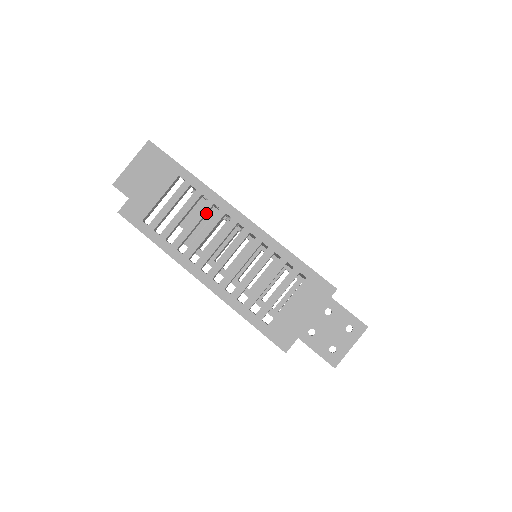
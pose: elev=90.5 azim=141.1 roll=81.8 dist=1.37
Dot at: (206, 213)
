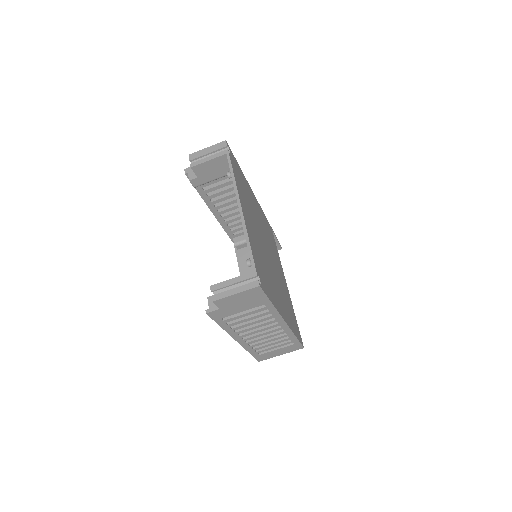
Dot at: (265, 319)
